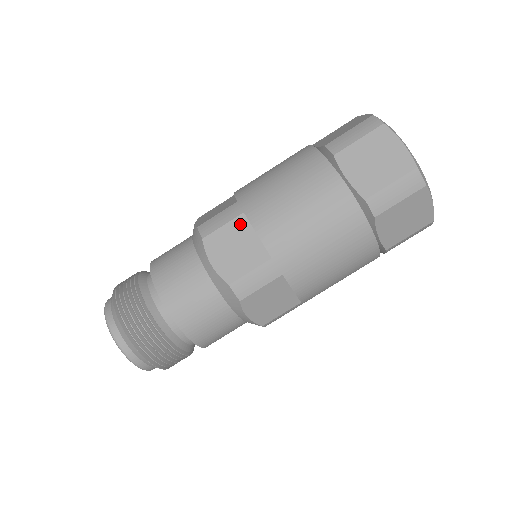
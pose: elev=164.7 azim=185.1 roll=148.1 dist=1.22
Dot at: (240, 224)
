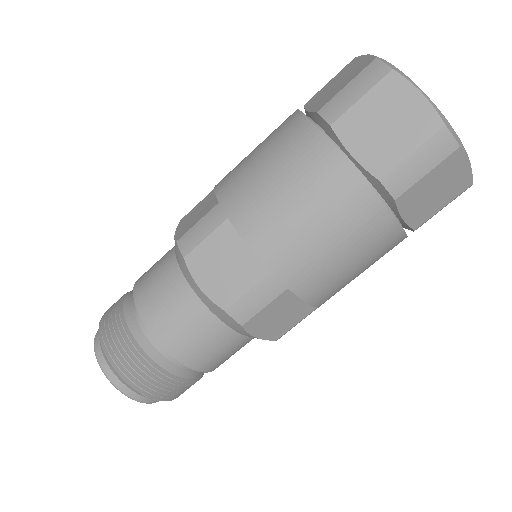
Dot at: (226, 234)
